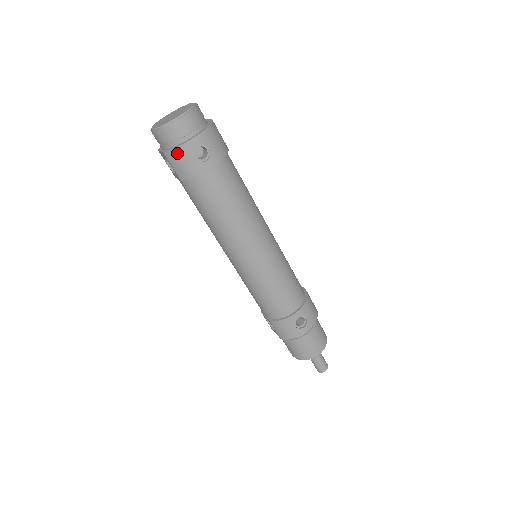
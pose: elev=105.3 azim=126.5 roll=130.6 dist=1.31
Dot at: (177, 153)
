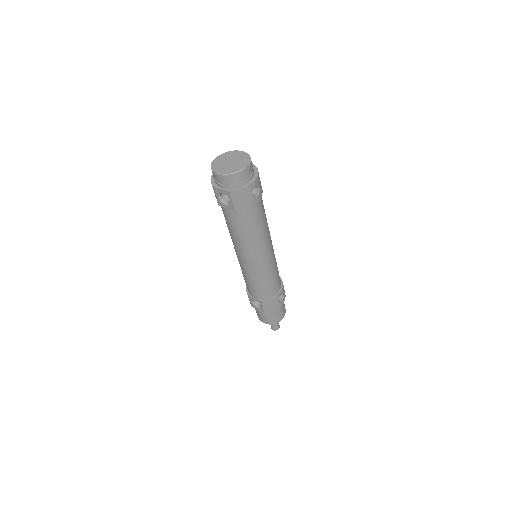
Dot at: (242, 192)
